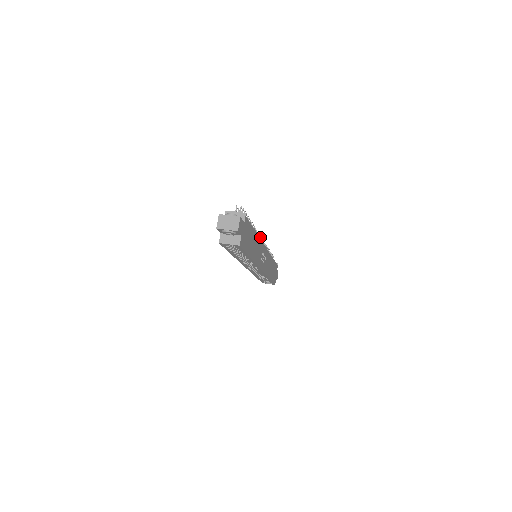
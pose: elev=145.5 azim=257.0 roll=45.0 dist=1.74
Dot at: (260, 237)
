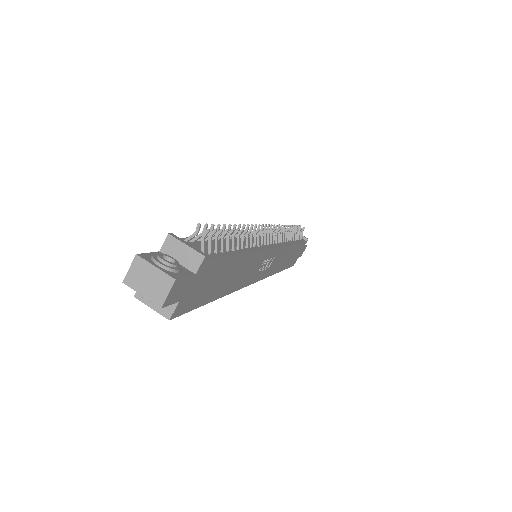
Dot at: occluded
